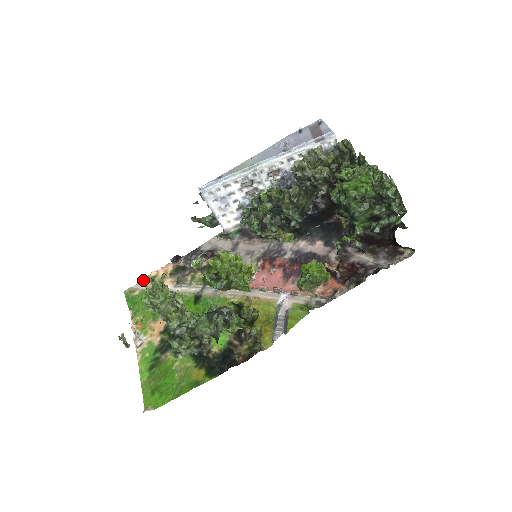
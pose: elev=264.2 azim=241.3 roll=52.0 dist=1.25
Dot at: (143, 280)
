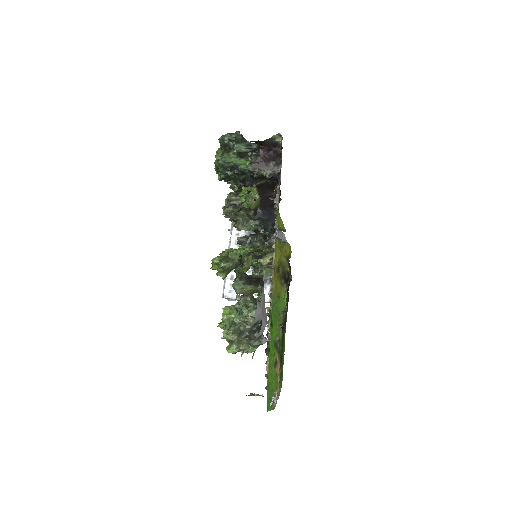
Dot at: occluded
